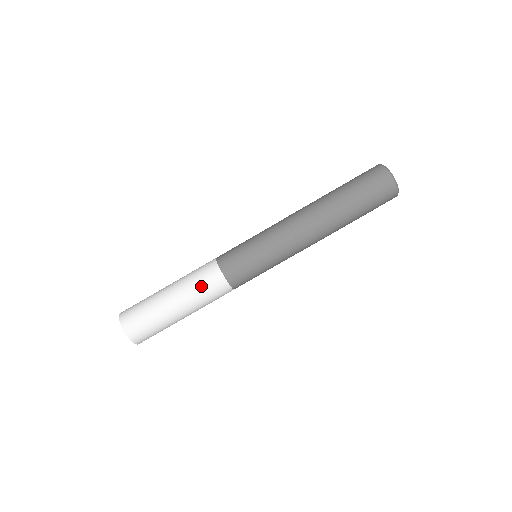
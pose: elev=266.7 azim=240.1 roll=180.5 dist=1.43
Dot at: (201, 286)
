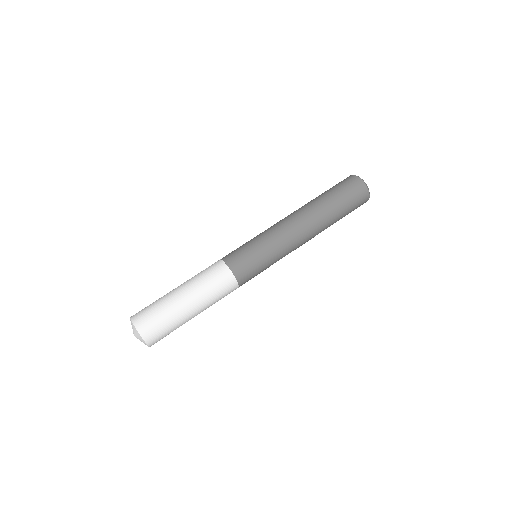
Dot at: (203, 272)
